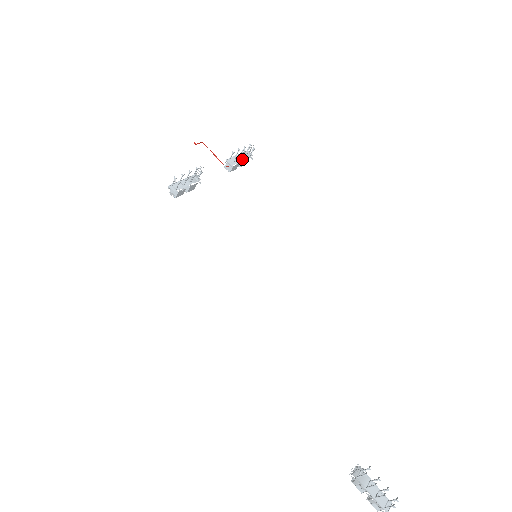
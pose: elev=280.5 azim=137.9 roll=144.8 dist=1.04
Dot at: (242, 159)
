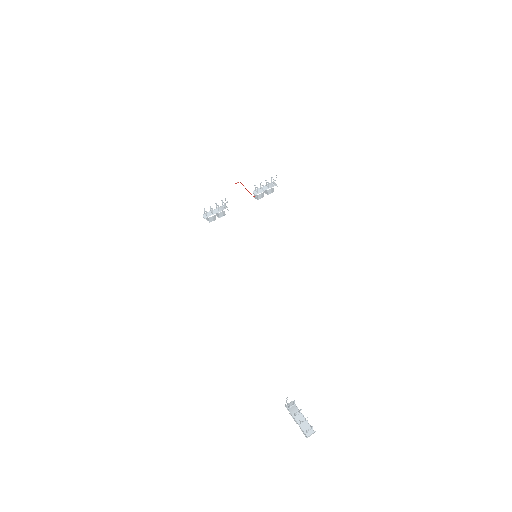
Dot at: (266, 189)
